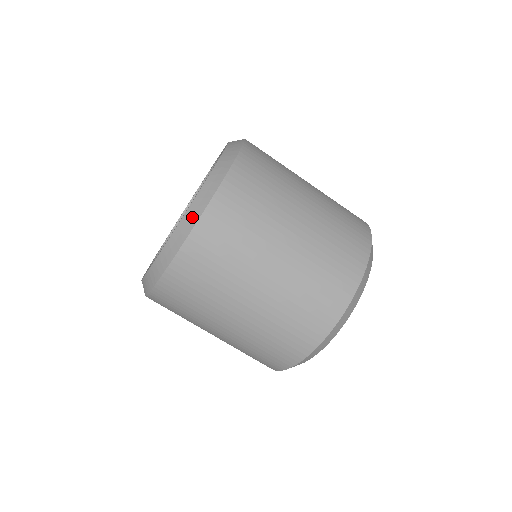
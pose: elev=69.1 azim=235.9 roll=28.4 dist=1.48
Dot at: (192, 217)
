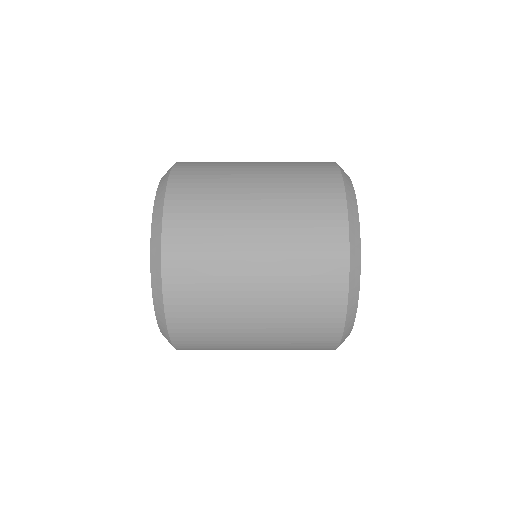
Dot at: (158, 299)
